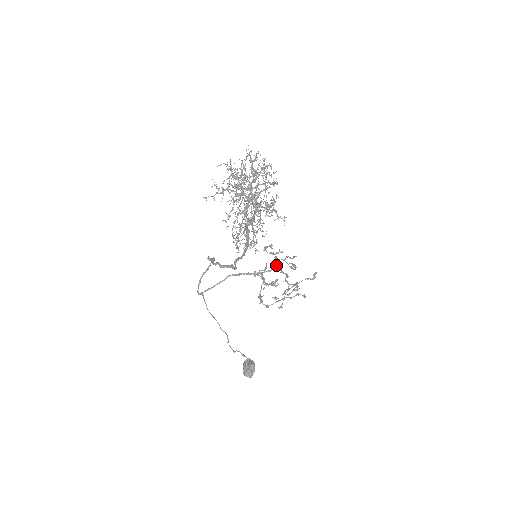
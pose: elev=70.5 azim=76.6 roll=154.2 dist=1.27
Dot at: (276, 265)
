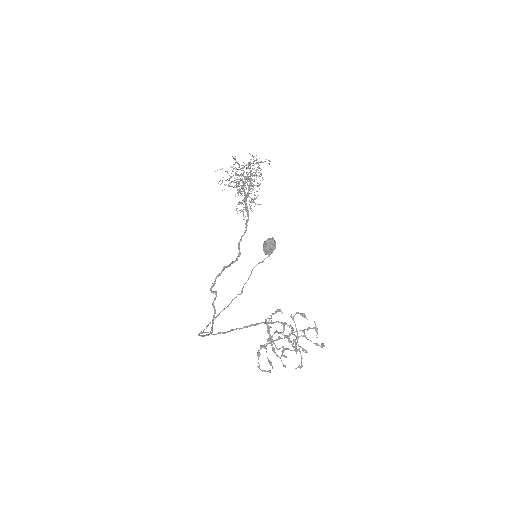
Dot at: (279, 333)
